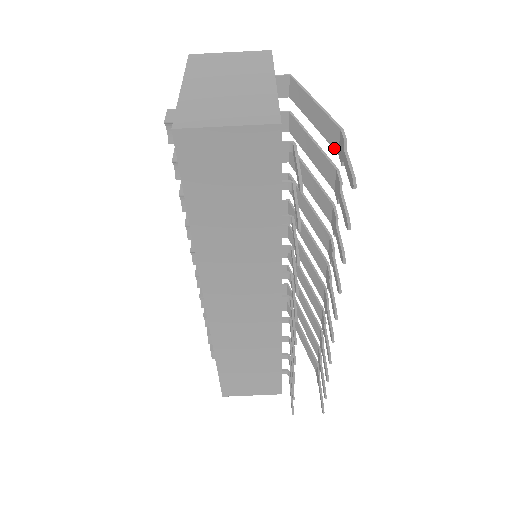
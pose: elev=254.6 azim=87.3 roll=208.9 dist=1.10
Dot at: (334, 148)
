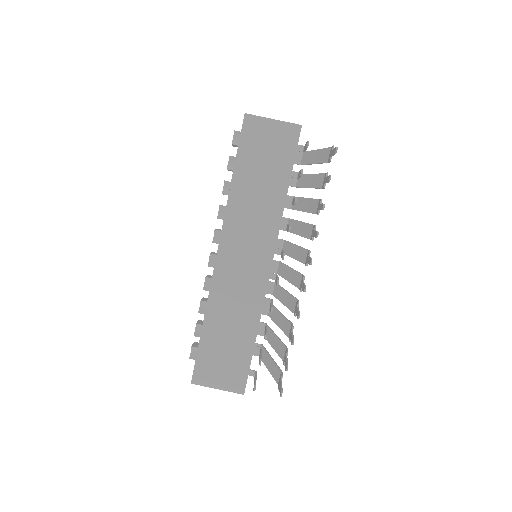
Dot at: (326, 162)
